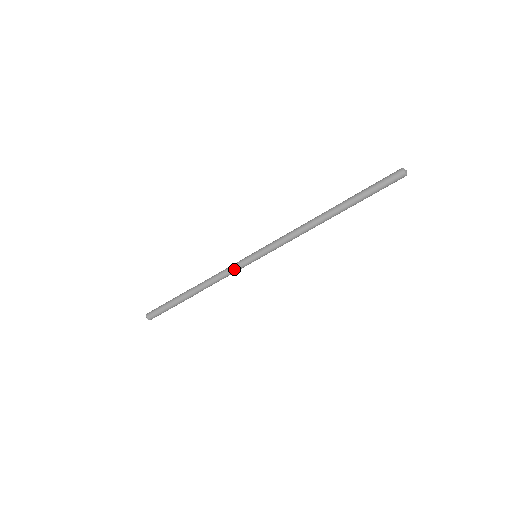
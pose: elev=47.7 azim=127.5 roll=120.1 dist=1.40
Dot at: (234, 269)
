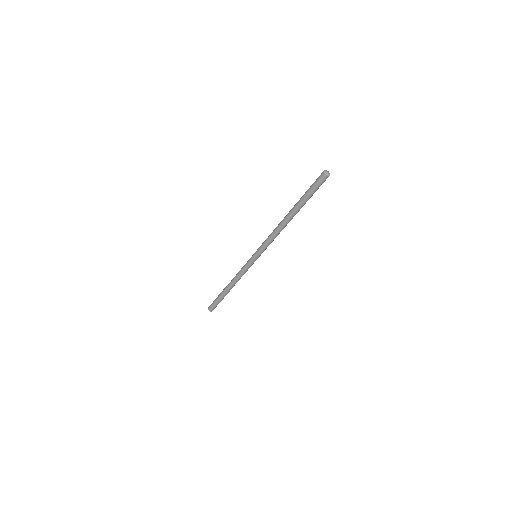
Dot at: (245, 267)
